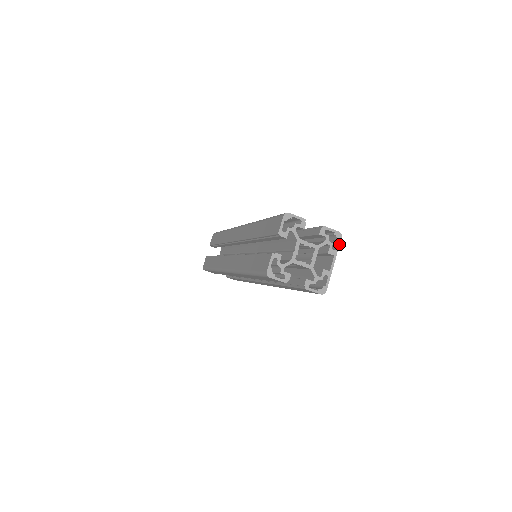
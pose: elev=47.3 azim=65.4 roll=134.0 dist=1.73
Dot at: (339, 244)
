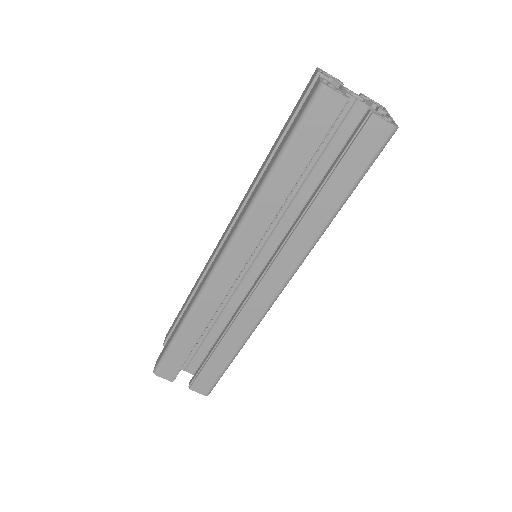
Dot at: (386, 110)
